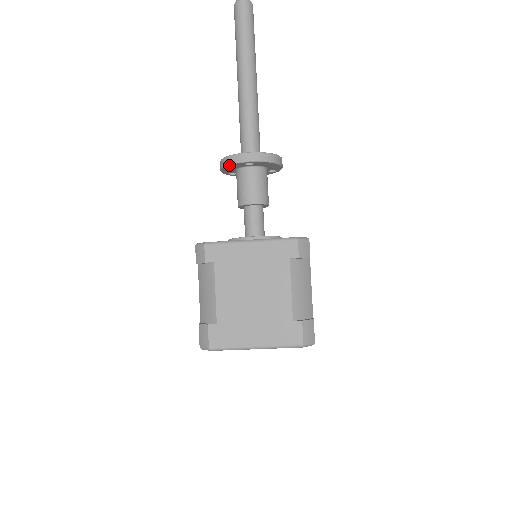
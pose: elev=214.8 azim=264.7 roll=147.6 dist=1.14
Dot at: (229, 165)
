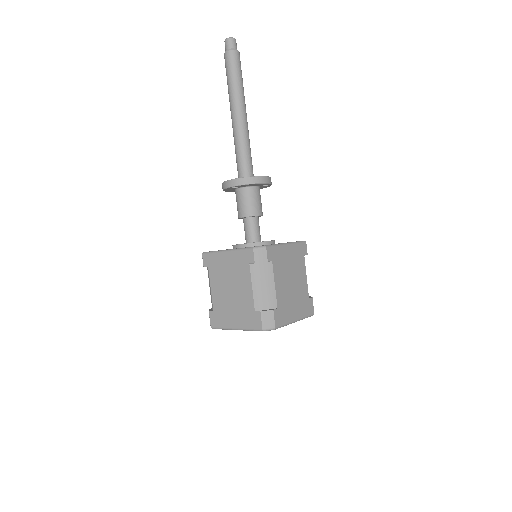
Dot at: (223, 190)
